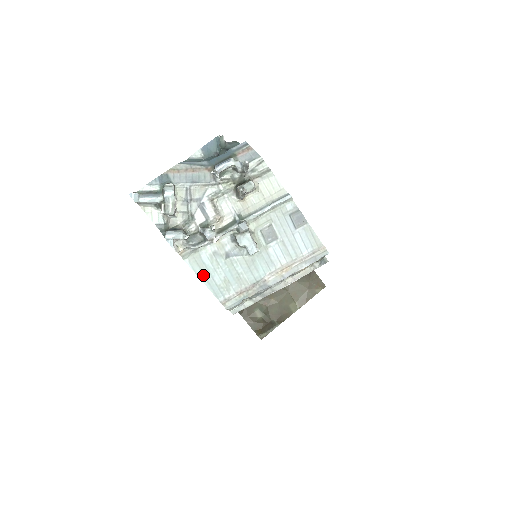
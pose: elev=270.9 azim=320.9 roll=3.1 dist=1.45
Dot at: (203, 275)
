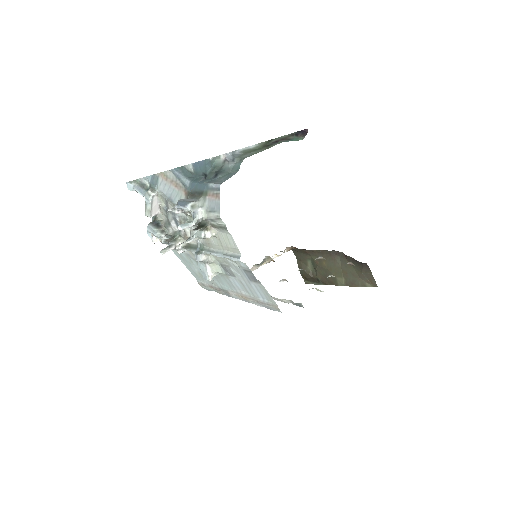
Dot at: (183, 261)
